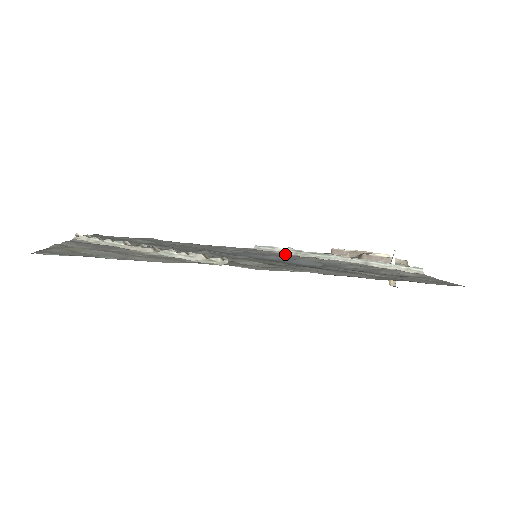
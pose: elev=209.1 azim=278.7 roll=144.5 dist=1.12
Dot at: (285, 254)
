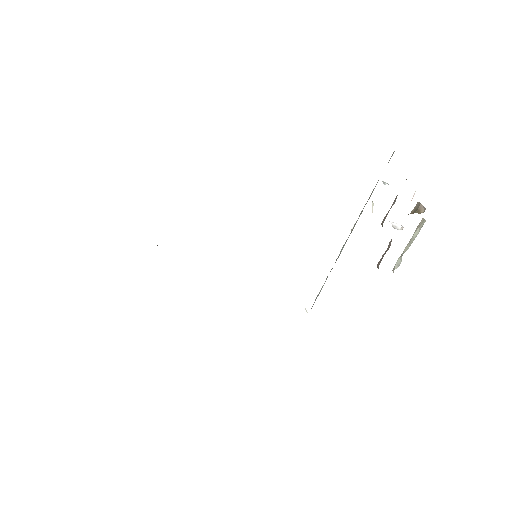
Dot at: occluded
